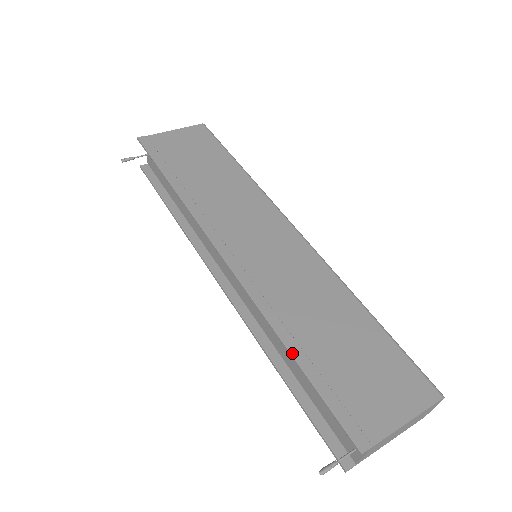
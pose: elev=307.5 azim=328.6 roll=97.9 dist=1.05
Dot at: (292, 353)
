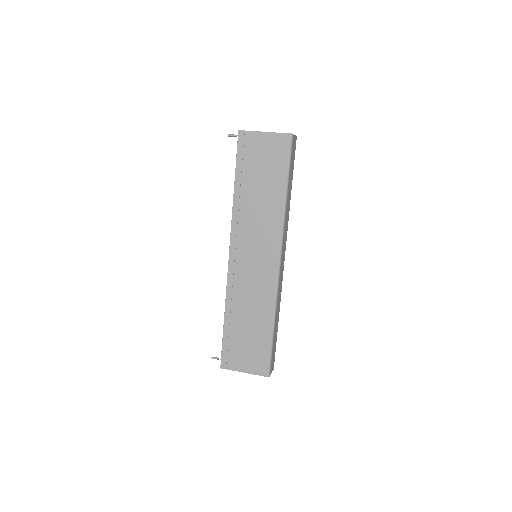
Dot at: (224, 321)
